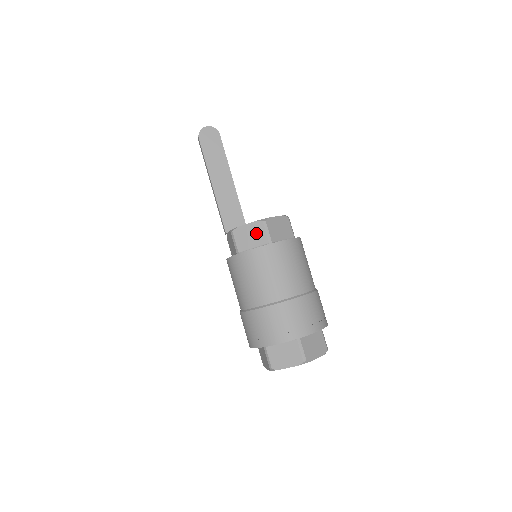
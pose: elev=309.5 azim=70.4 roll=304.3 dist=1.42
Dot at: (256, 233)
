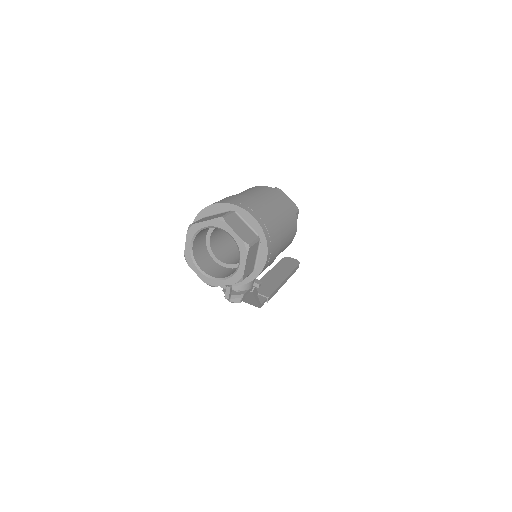
Dot at: occluded
